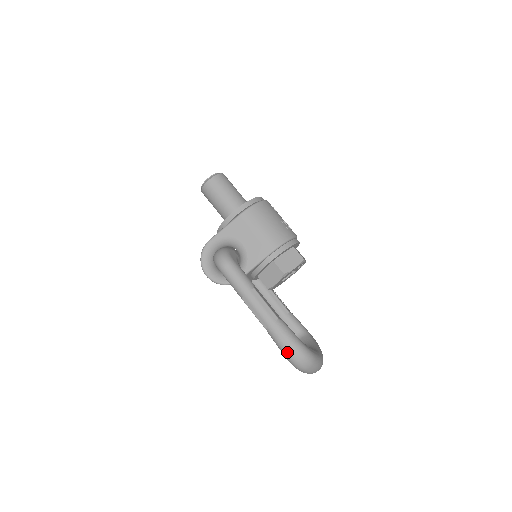
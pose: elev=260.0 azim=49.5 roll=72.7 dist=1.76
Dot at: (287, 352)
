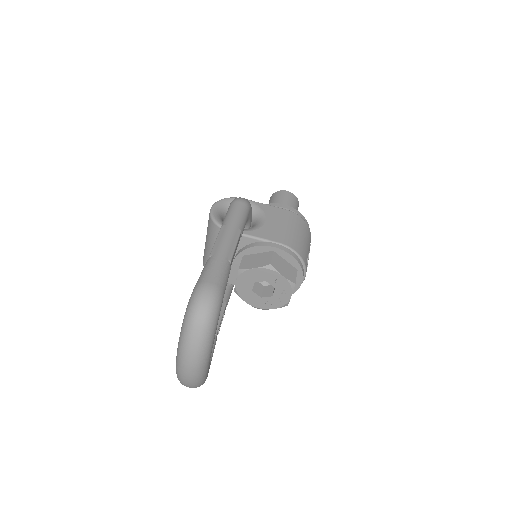
Dot at: (203, 282)
